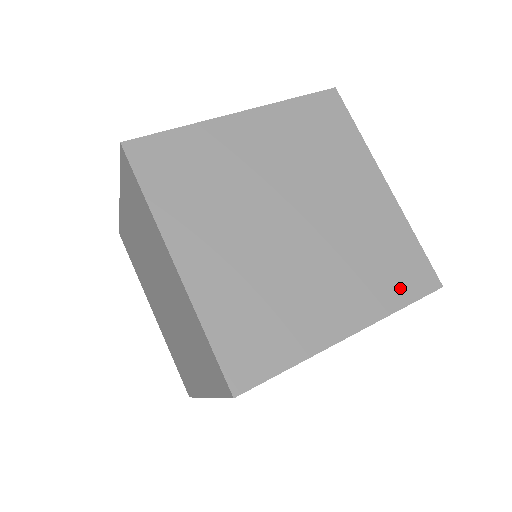
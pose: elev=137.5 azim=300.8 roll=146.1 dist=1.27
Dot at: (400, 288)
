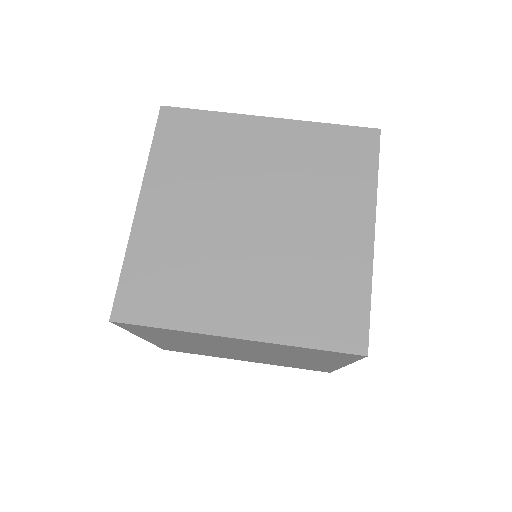
Dot at: (317, 329)
